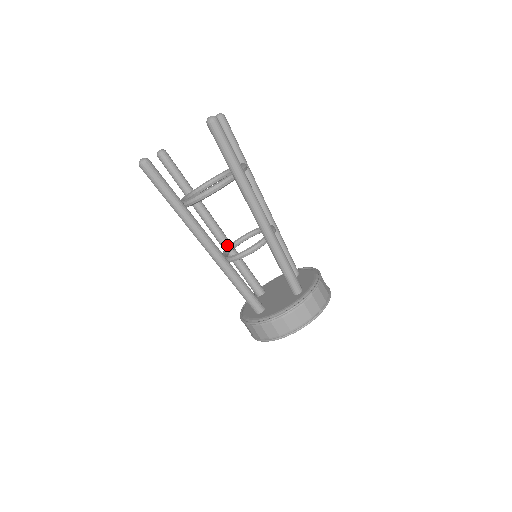
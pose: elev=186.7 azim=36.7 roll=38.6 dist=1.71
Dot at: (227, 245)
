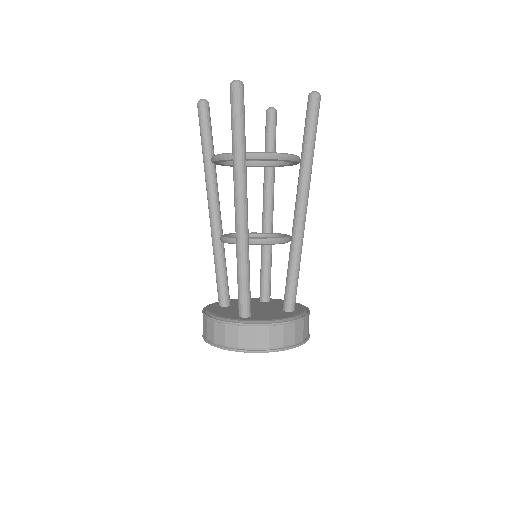
Dot at: (264, 232)
